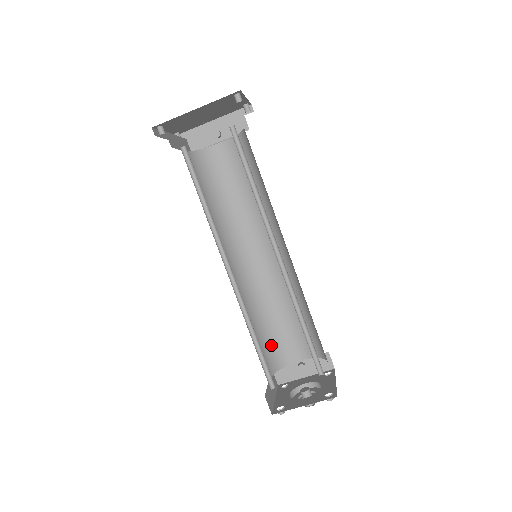
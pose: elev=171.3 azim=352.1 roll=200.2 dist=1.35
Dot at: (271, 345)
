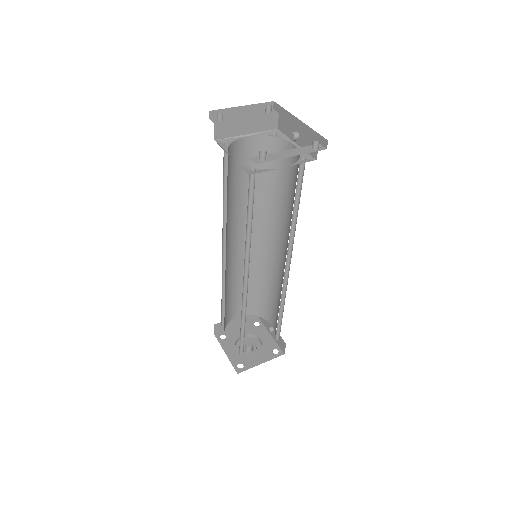
Dot at: (259, 300)
